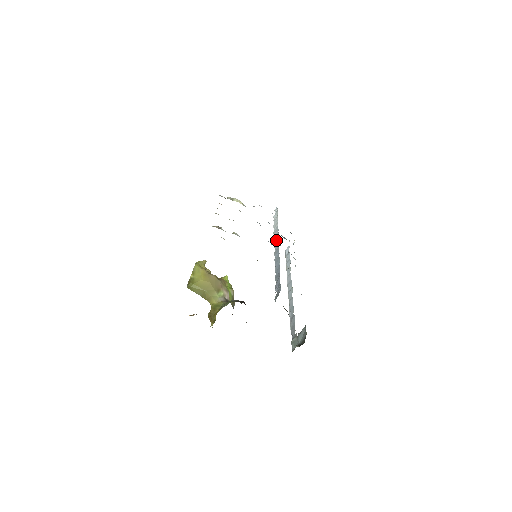
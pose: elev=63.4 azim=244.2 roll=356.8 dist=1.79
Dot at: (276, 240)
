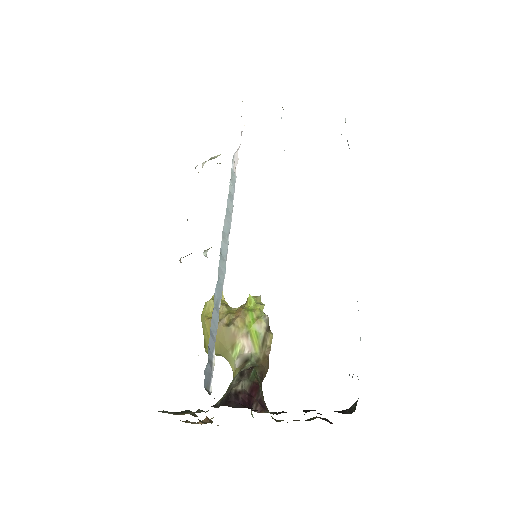
Dot at: occluded
